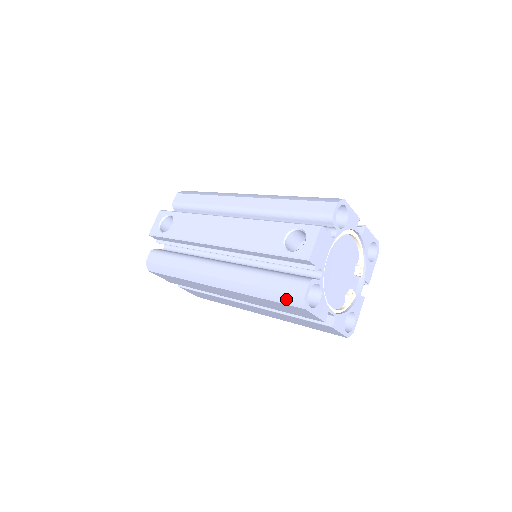
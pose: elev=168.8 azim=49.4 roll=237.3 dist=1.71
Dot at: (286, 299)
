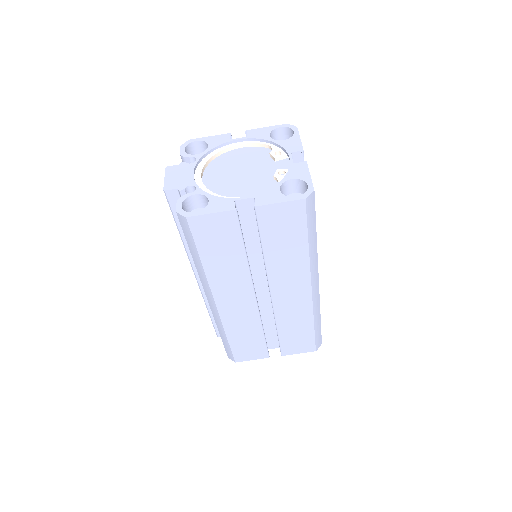
Dot at: (187, 233)
